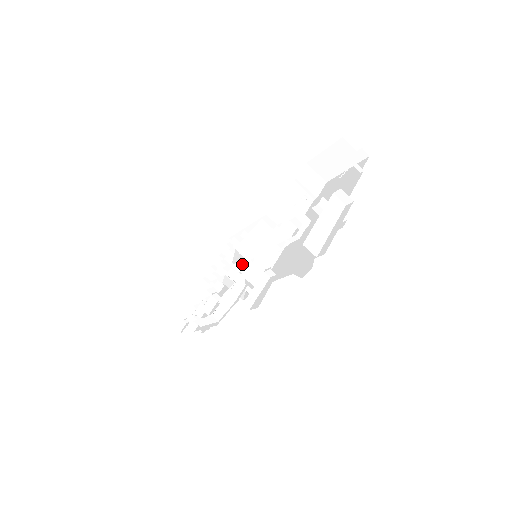
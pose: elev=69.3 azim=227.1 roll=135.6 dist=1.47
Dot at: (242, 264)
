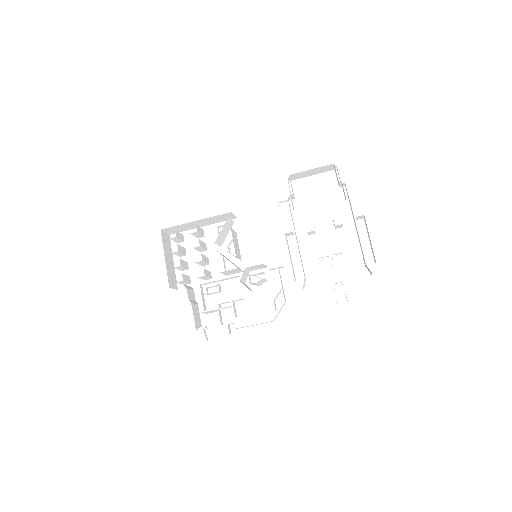
Dot at: (251, 267)
